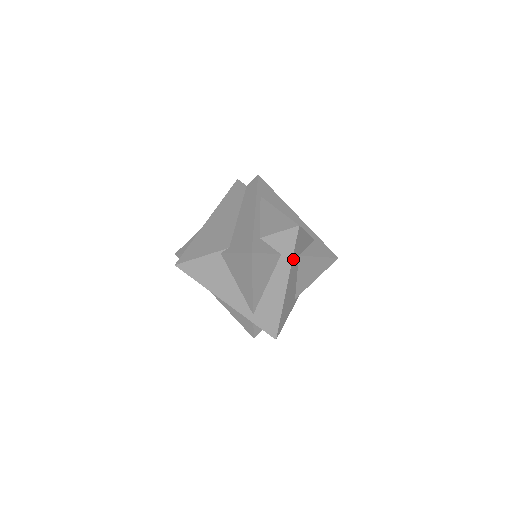
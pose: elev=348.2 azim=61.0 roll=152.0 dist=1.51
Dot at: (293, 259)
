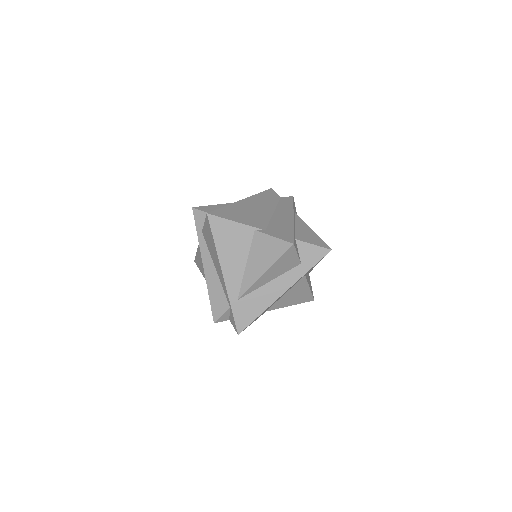
Dot at: occluded
